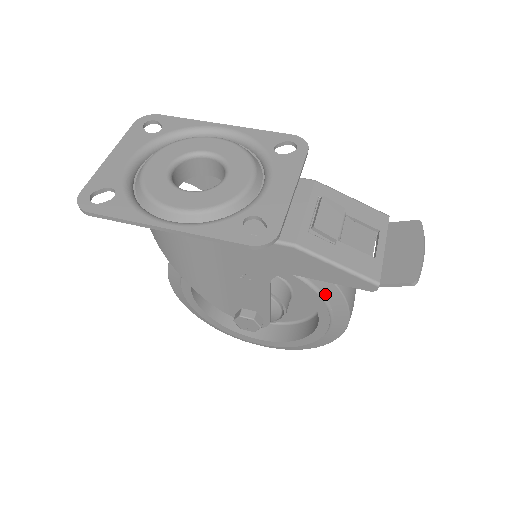
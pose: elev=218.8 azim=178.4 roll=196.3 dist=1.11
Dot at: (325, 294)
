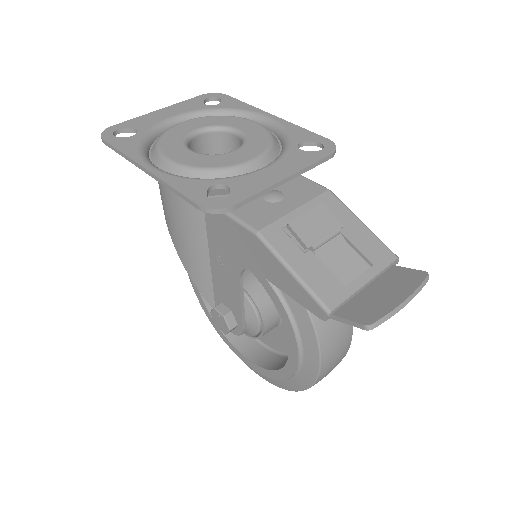
Dot at: (296, 317)
